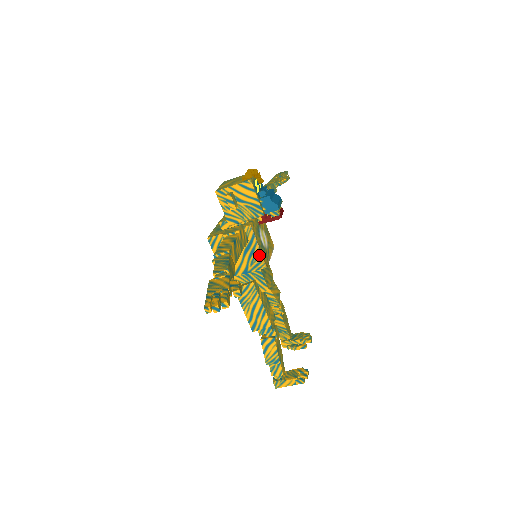
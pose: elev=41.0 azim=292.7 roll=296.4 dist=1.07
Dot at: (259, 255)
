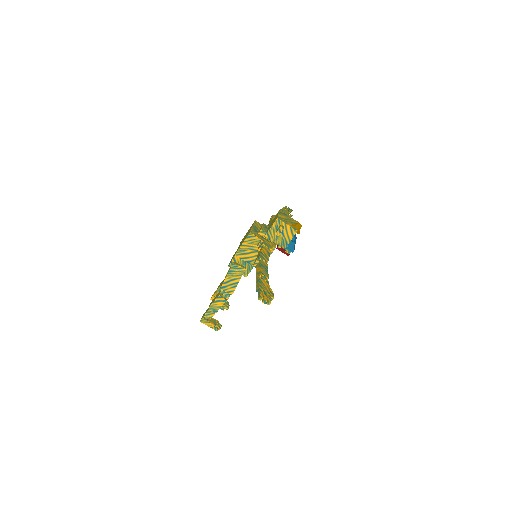
Dot at: occluded
